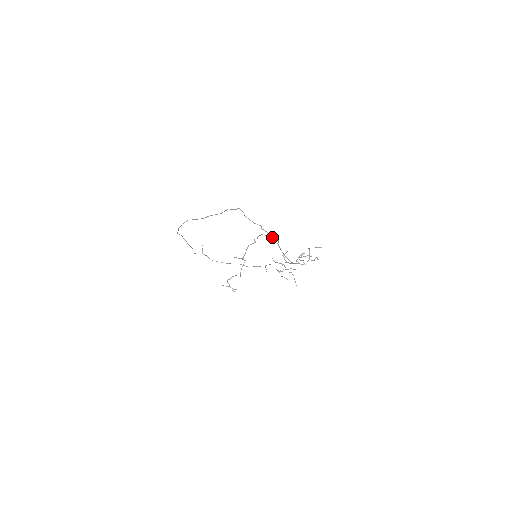
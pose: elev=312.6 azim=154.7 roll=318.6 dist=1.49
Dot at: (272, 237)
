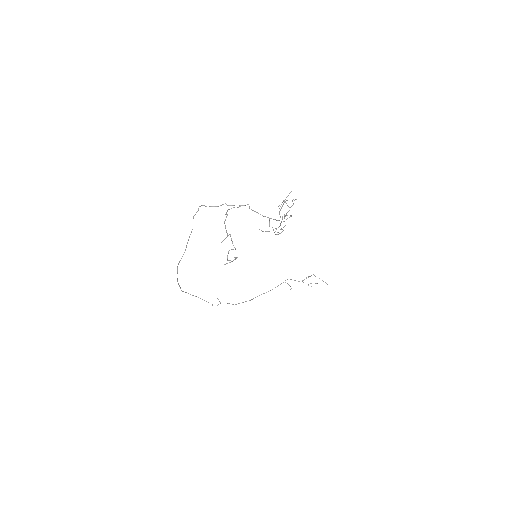
Dot at: occluded
